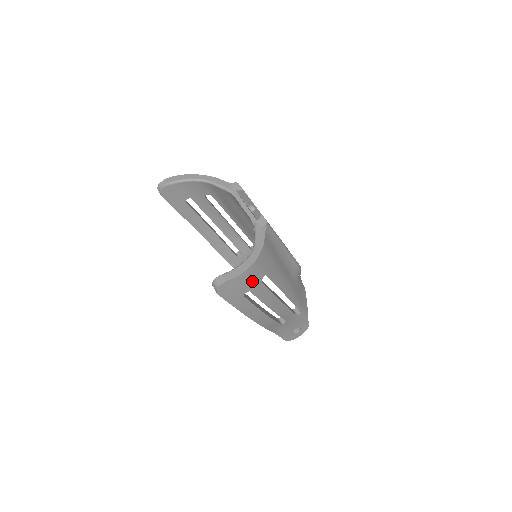
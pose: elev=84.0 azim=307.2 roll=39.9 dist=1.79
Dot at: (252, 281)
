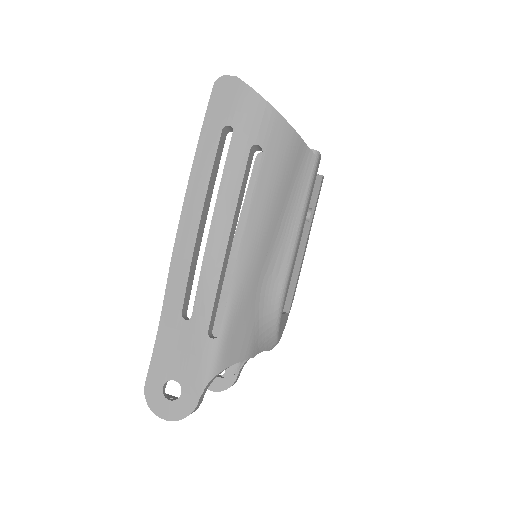
Dot at: (249, 122)
